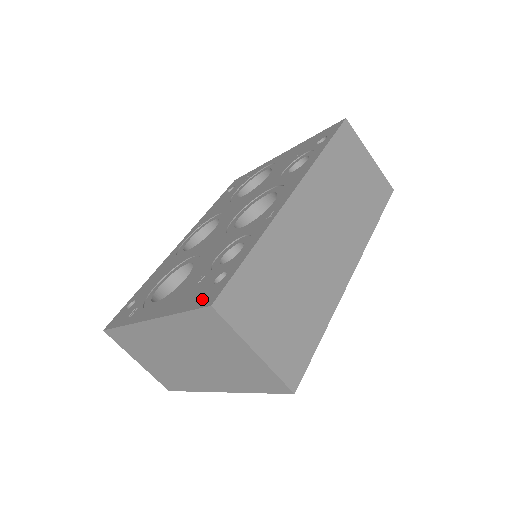
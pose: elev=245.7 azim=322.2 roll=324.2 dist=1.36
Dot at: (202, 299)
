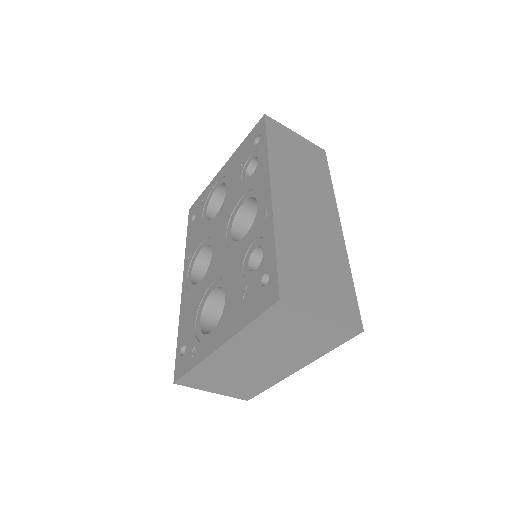
Dot at: (264, 301)
